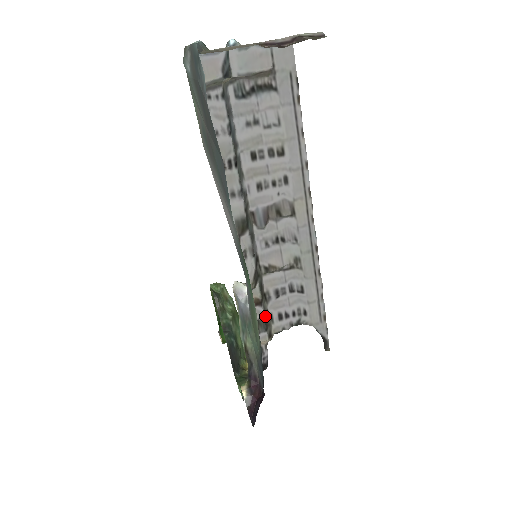
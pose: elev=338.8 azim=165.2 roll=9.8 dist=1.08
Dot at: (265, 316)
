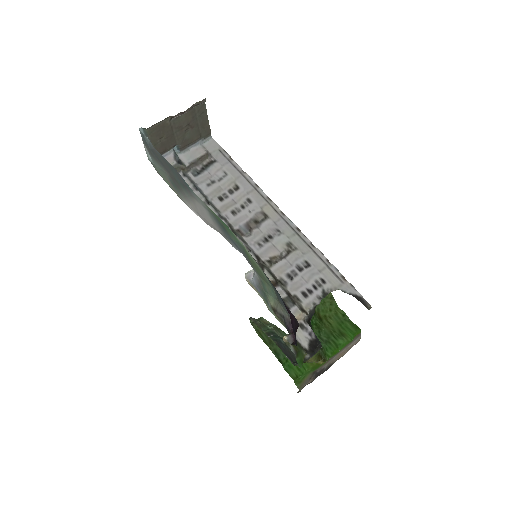
Dot at: (287, 295)
